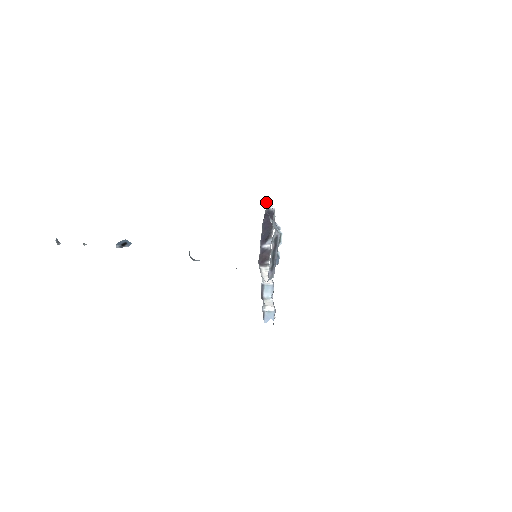
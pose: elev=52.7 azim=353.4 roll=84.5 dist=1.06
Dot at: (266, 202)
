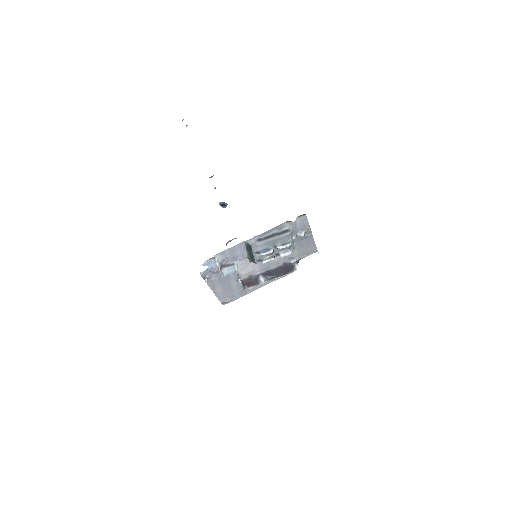
Dot at: occluded
